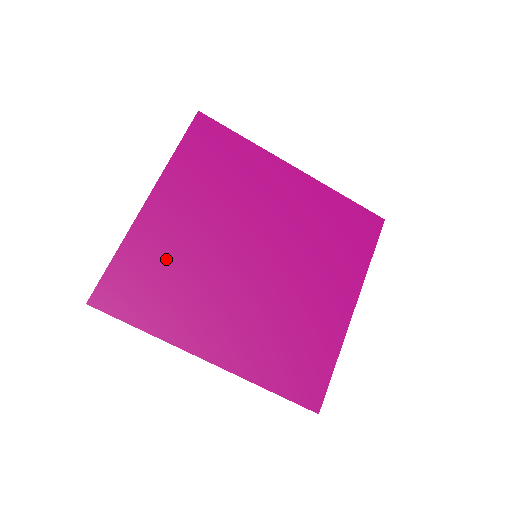
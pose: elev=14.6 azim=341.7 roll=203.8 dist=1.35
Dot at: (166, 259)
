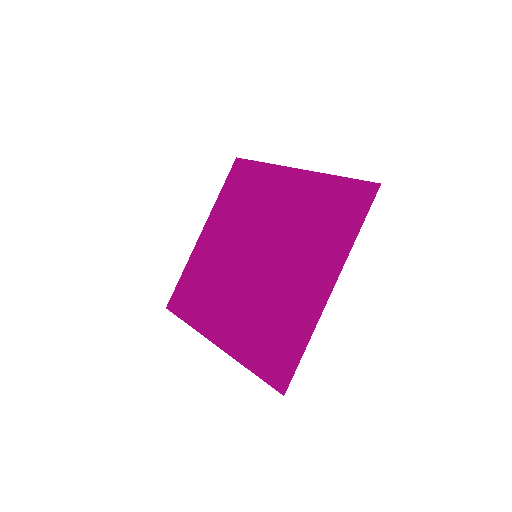
Dot at: (204, 272)
